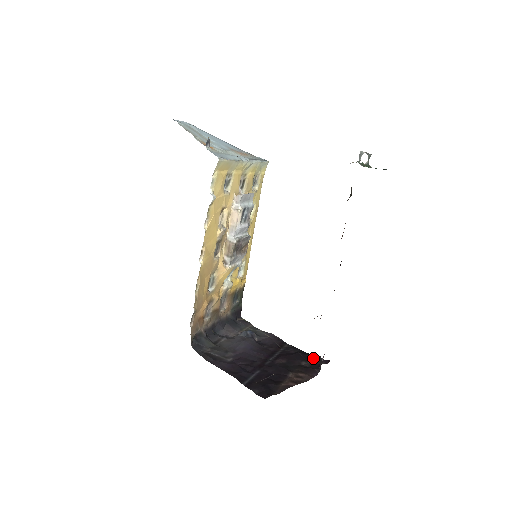
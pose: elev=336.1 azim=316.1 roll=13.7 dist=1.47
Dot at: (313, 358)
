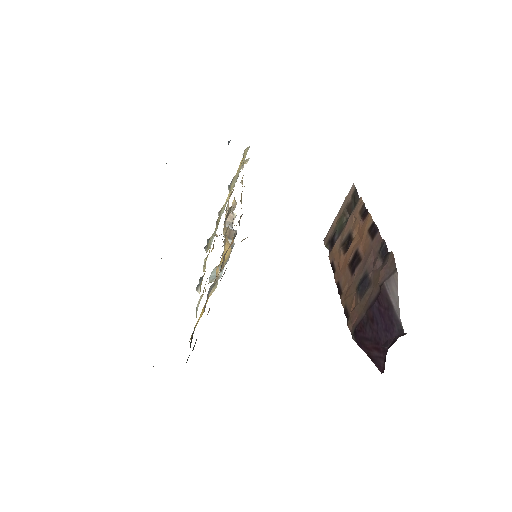
Dot at: occluded
